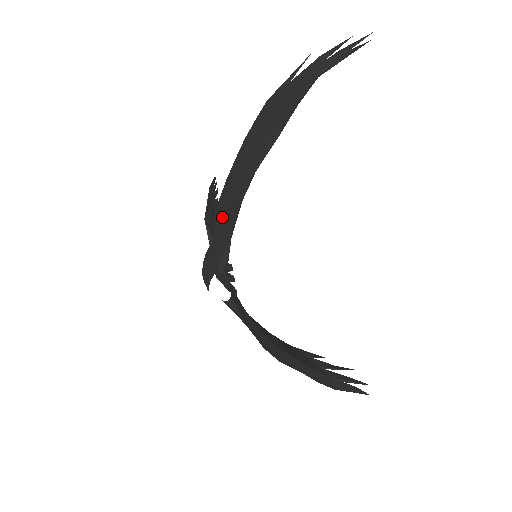
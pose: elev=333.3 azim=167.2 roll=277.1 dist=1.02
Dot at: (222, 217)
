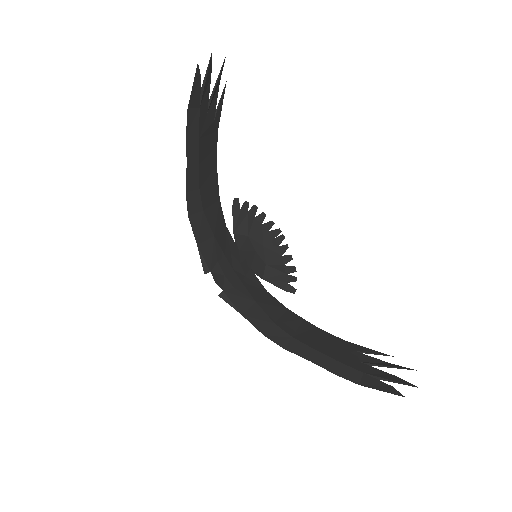
Dot at: occluded
